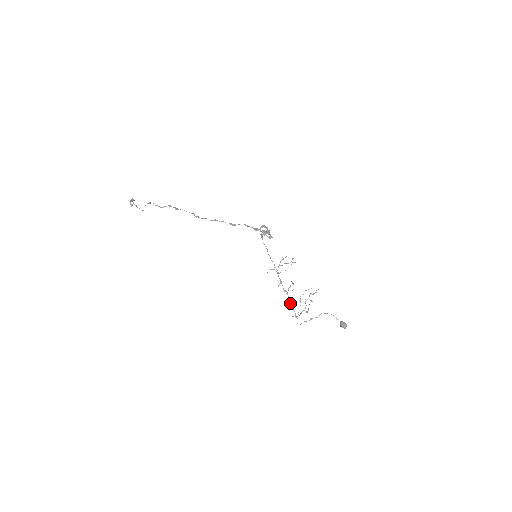
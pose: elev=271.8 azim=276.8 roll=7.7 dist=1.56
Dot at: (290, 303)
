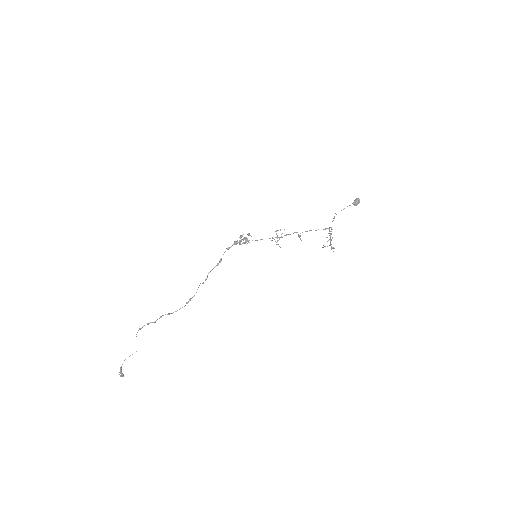
Dot at: occluded
